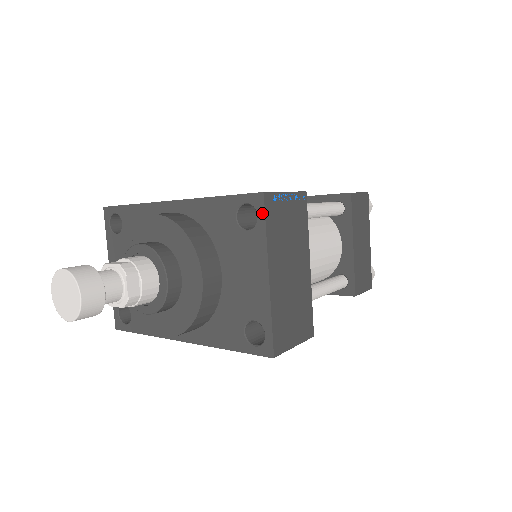
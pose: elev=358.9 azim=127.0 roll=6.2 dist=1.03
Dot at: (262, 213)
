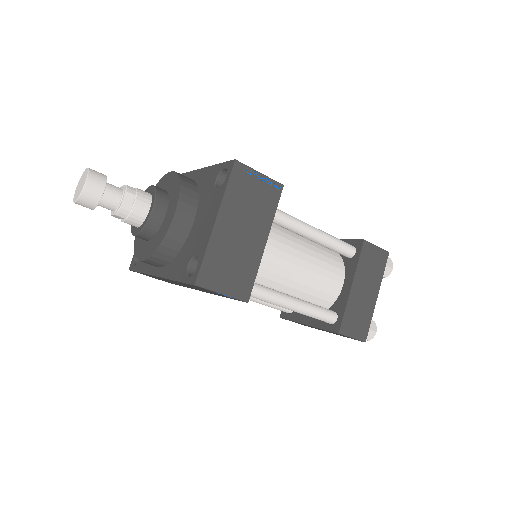
Dot at: (229, 174)
